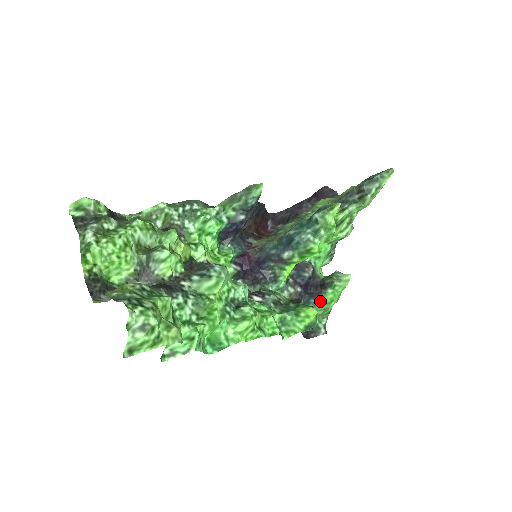
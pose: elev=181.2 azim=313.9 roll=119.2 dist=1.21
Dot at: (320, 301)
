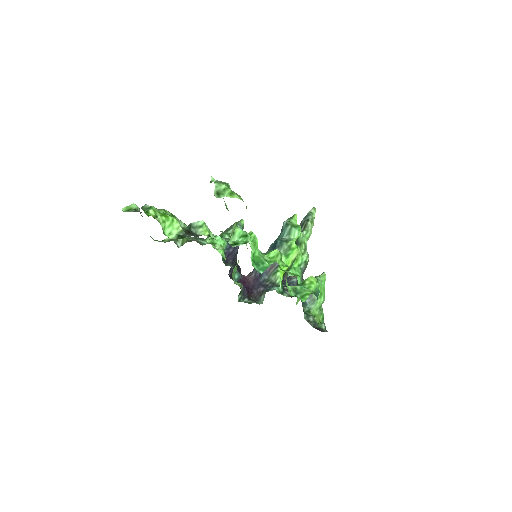
Dot at: (313, 297)
